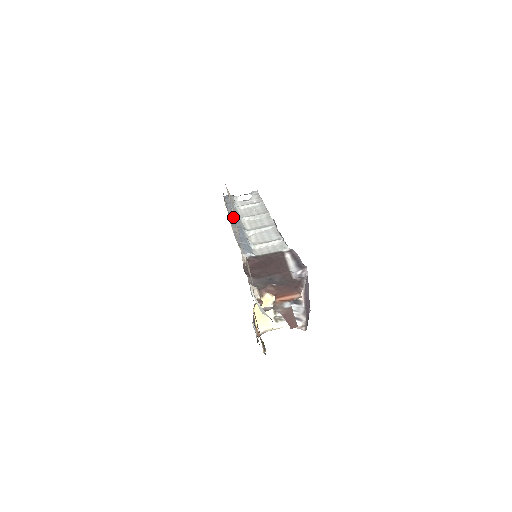
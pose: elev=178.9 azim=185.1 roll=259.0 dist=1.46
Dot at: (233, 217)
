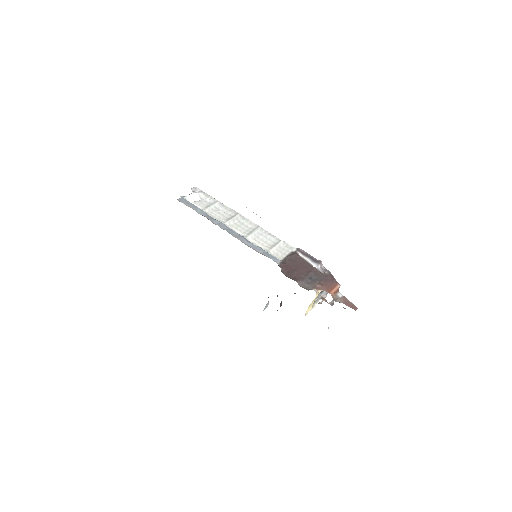
Dot at: occluded
